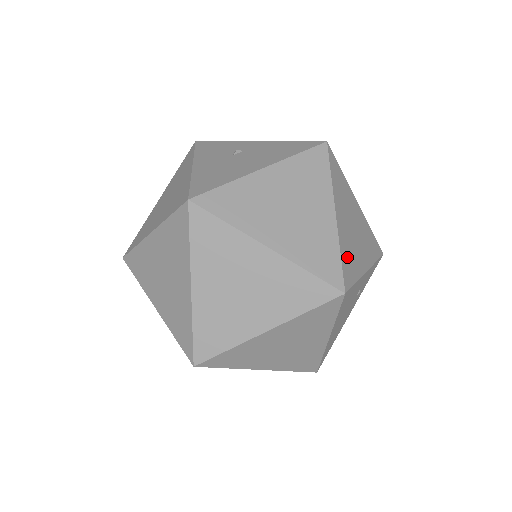
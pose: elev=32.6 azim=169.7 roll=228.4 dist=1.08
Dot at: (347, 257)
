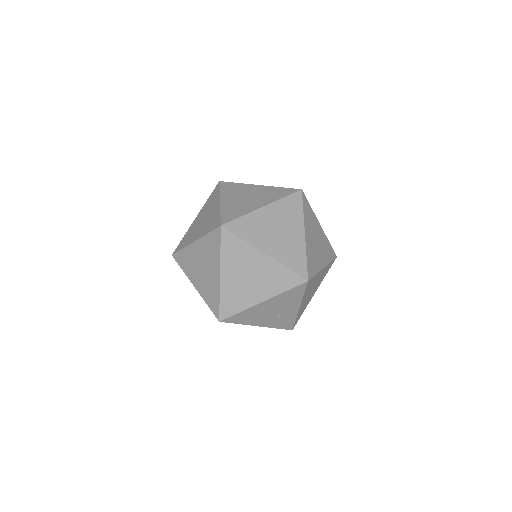
Dot at: (312, 282)
